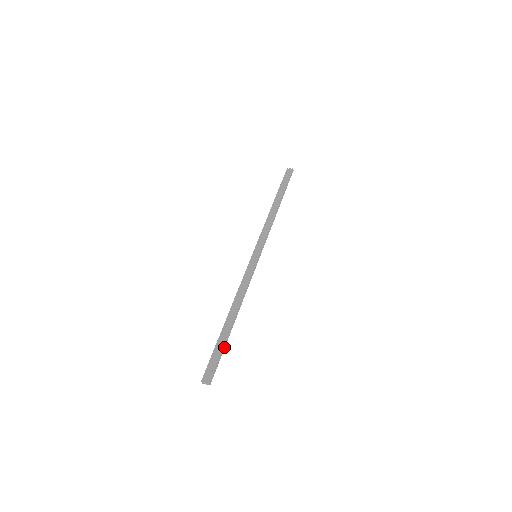
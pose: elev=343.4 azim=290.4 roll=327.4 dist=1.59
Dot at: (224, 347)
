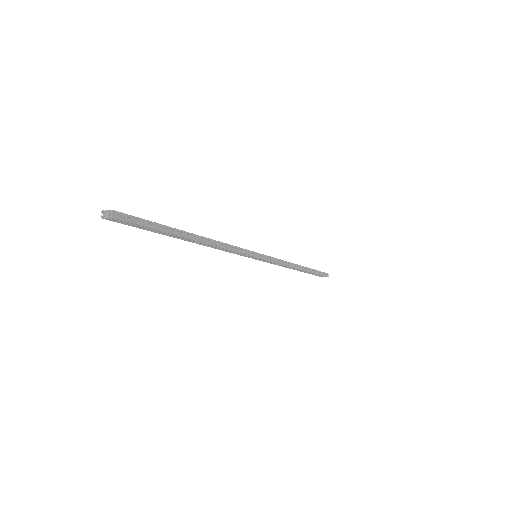
Dot at: (163, 229)
